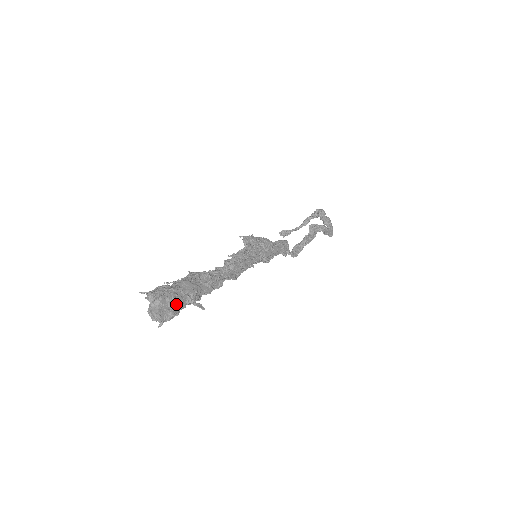
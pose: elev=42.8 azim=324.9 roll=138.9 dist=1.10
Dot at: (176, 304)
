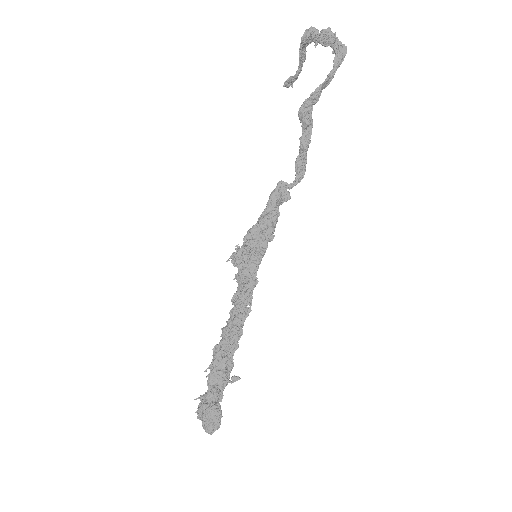
Dot at: (215, 419)
